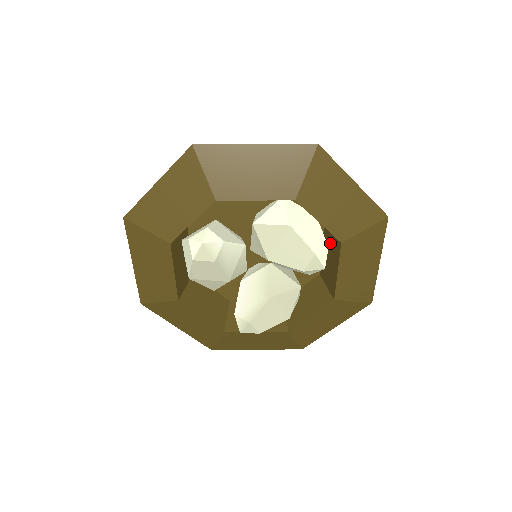
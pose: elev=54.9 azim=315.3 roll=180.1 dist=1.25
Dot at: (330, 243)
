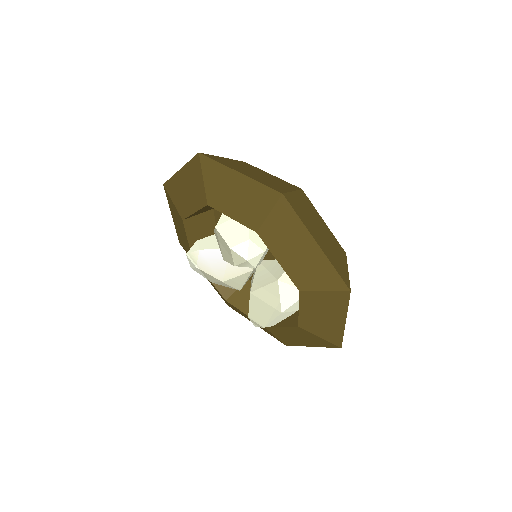
Dot at: occluded
